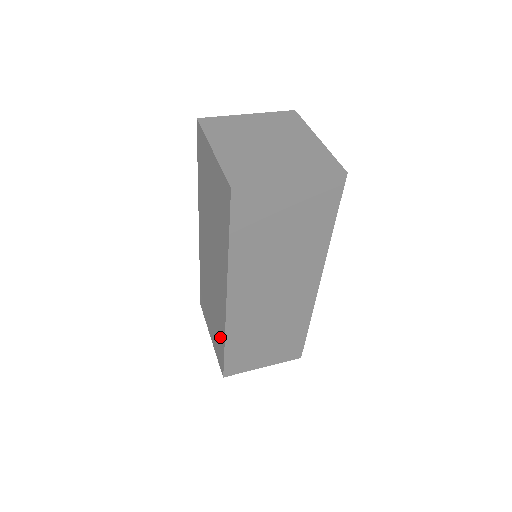
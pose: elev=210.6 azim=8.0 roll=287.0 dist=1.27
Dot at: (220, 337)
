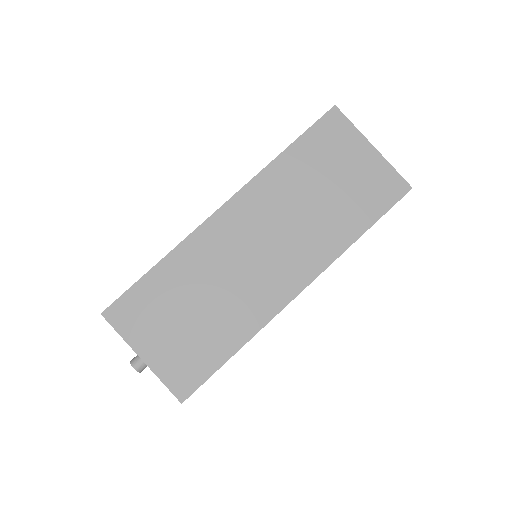
Dot at: occluded
